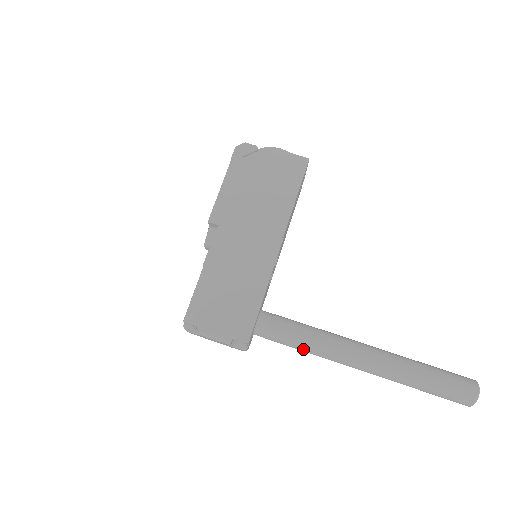
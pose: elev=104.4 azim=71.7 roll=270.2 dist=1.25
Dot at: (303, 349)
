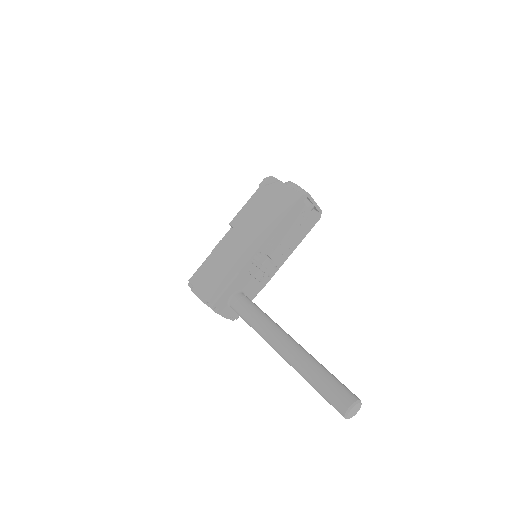
Dot at: (251, 326)
